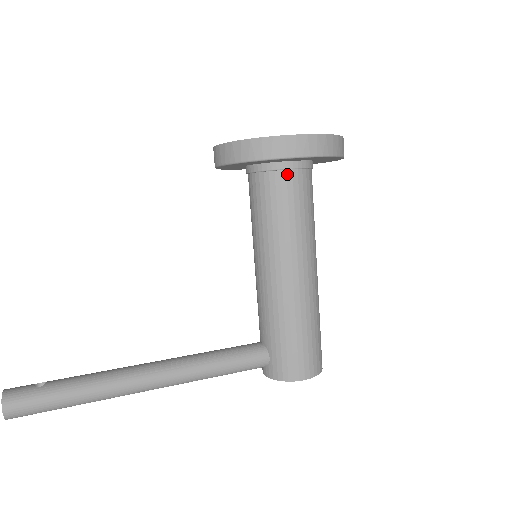
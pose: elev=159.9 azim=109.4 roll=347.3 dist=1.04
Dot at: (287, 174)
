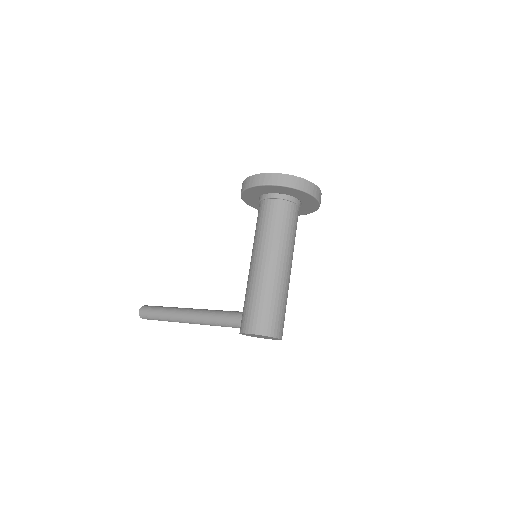
Dot at: (265, 202)
